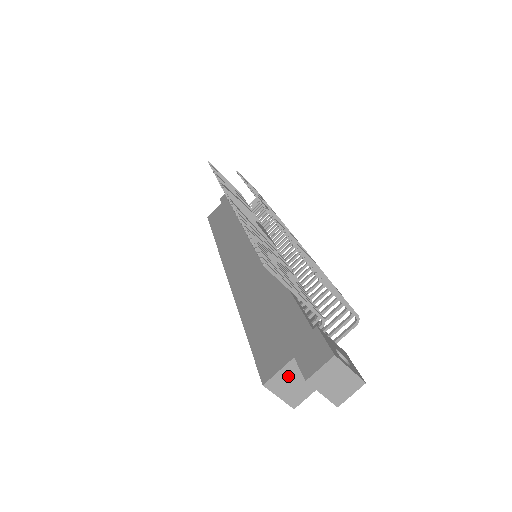
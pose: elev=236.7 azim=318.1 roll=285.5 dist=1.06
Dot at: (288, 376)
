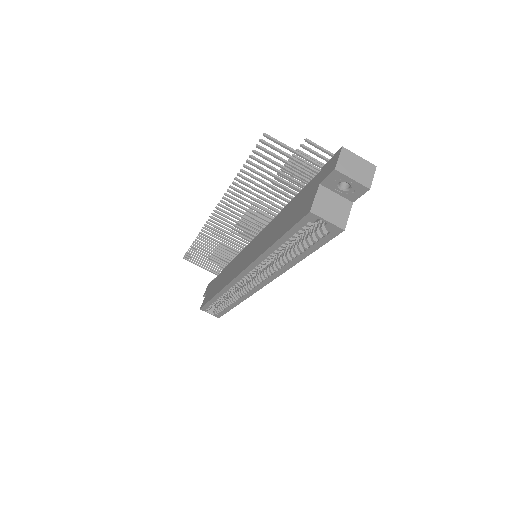
Dot at: (324, 201)
